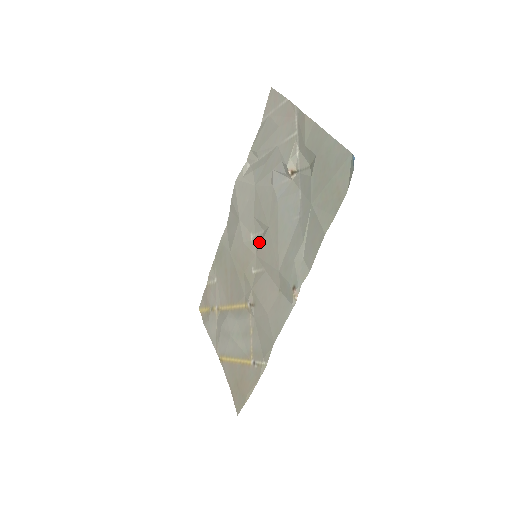
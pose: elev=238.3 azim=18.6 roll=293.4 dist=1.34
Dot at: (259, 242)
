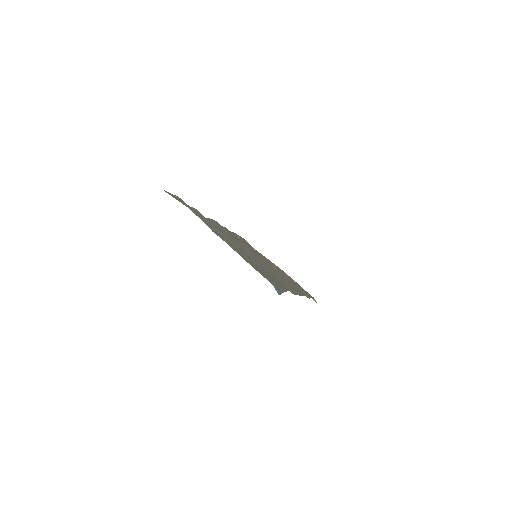
Dot at: (251, 251)
